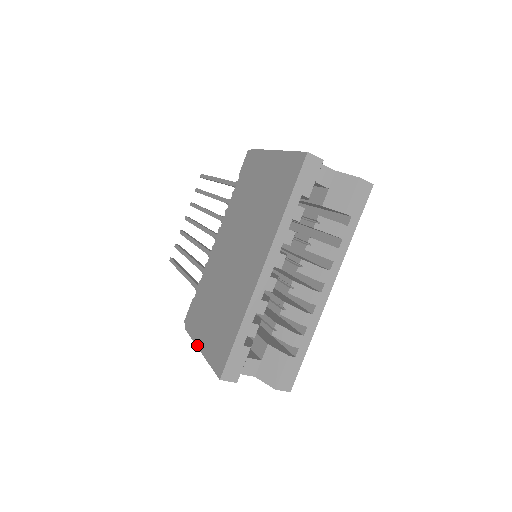
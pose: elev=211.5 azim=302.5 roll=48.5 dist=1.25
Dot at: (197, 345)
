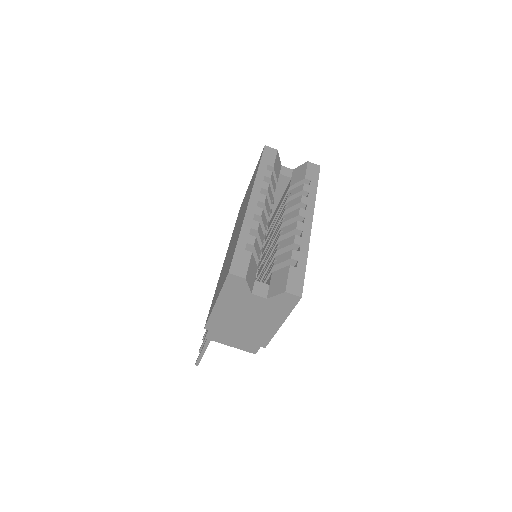
Dot at: (213, 307)
